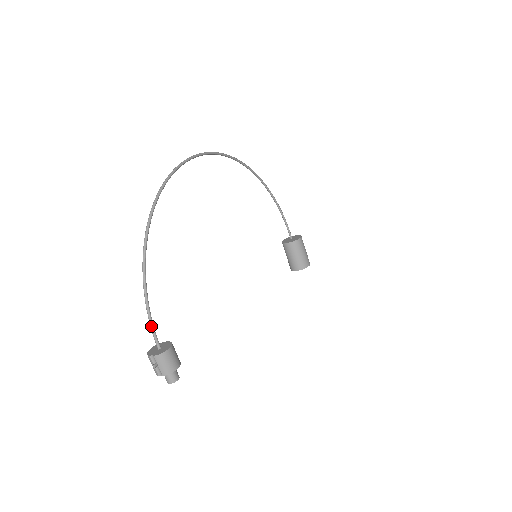
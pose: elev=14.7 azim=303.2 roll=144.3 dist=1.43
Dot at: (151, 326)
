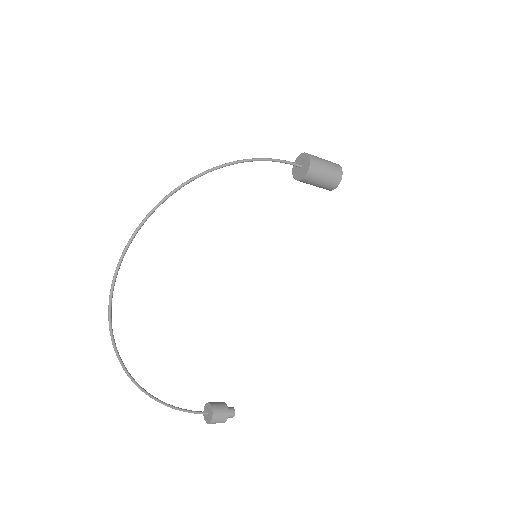
Dot at: occluded
